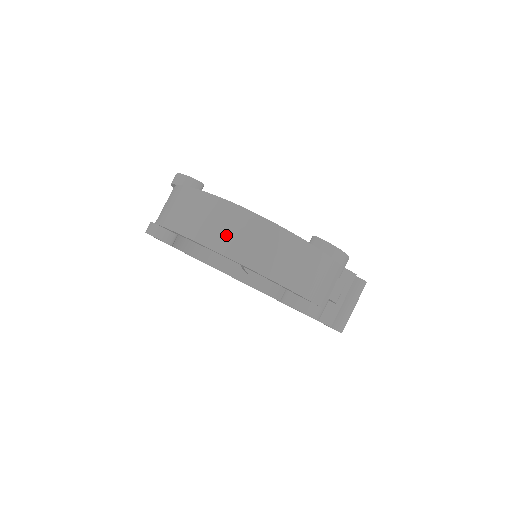
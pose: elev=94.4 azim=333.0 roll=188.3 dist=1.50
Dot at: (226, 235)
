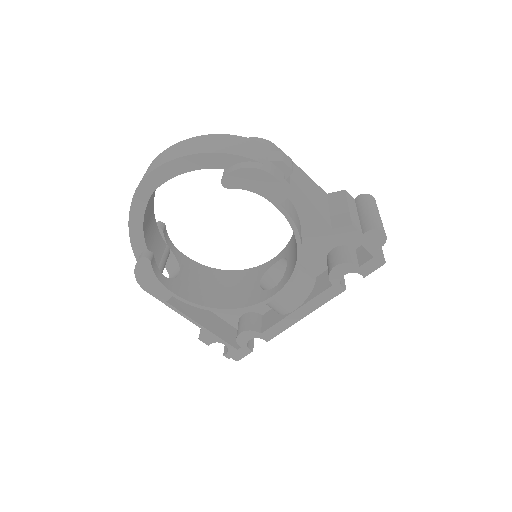
Dot at: (144, 175)
